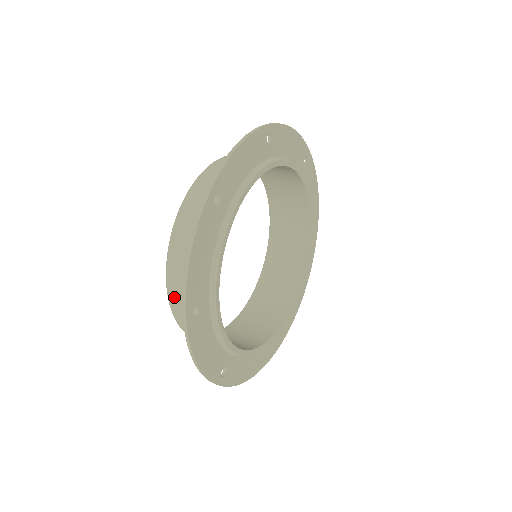
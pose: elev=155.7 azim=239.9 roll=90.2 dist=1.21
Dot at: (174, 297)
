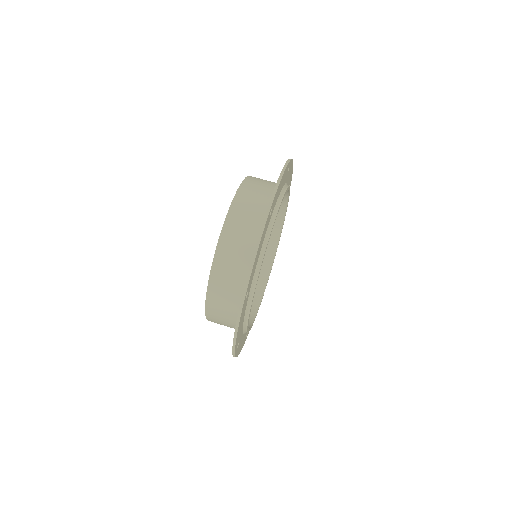
Dot at: (212, 321)
